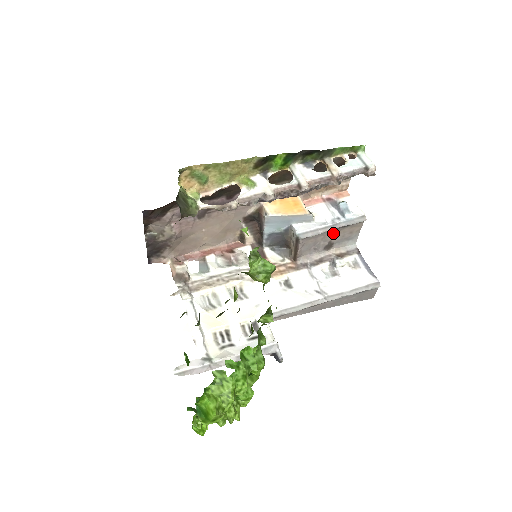
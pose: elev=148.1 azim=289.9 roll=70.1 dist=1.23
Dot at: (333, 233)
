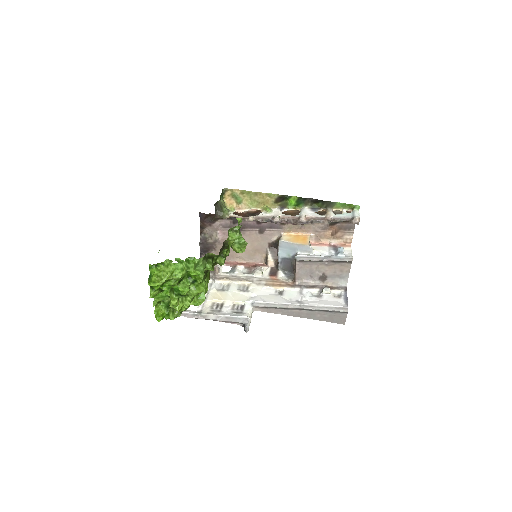
Dot at: (325, 266)
